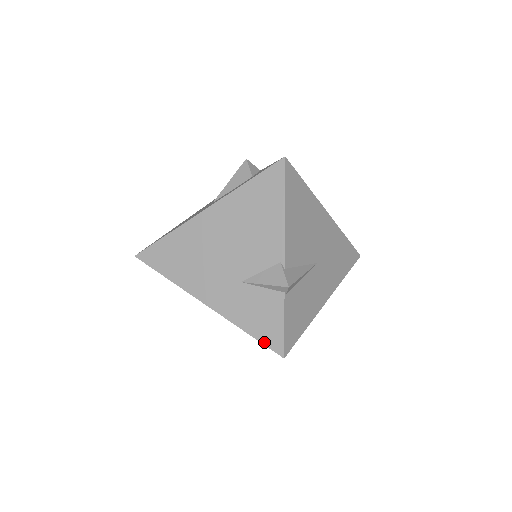
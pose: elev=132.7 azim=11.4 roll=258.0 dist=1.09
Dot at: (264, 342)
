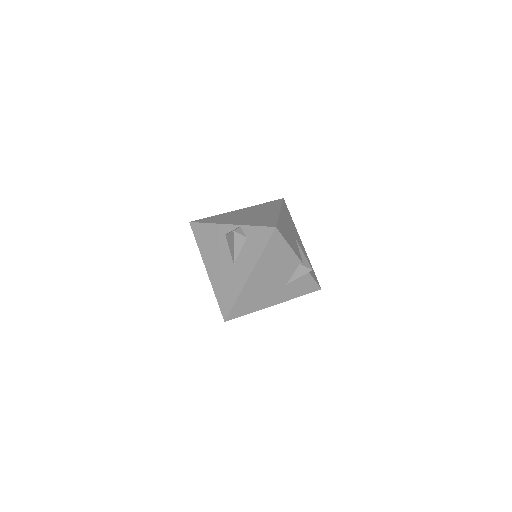
Dot at: (310, 292)
